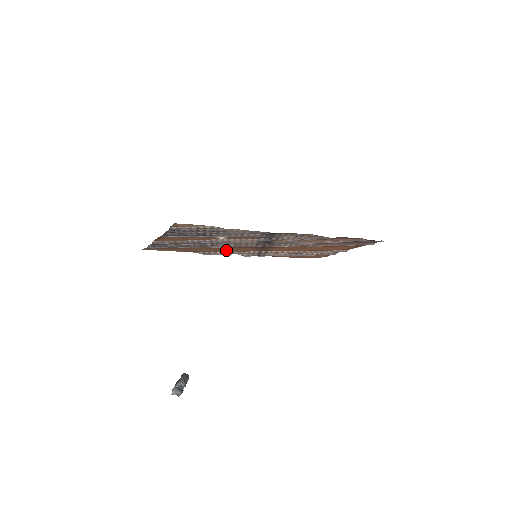
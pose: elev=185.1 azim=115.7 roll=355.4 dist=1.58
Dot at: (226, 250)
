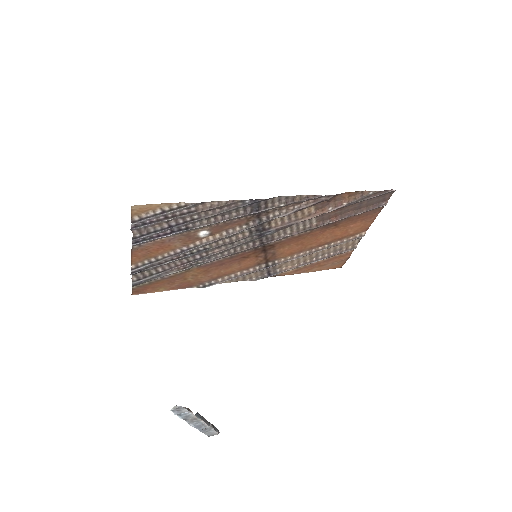
Dot at: (226, 271)
